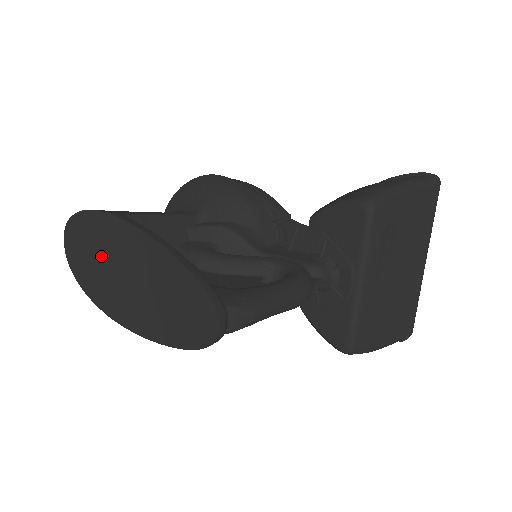
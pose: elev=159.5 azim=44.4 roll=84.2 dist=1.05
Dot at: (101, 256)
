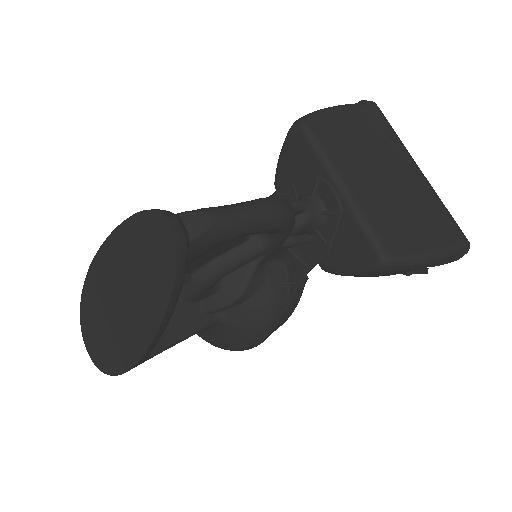
Dot at: (103, 315)
